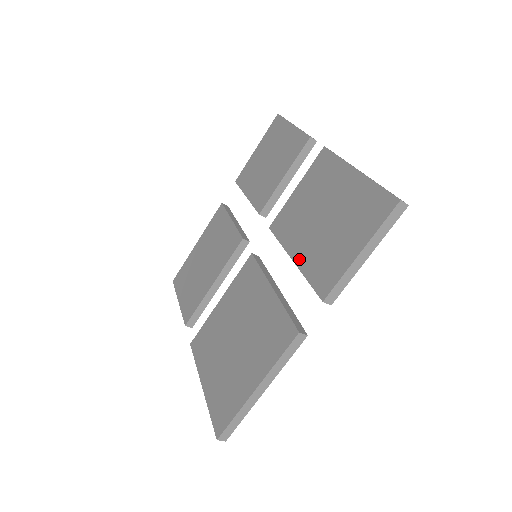
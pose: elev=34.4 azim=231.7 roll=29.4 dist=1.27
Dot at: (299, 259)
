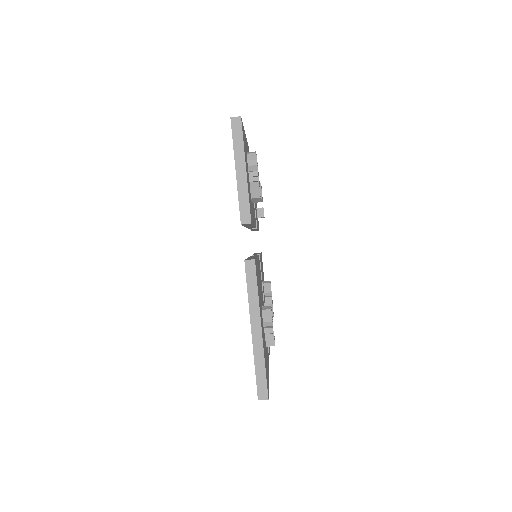
Dot at: occluded
